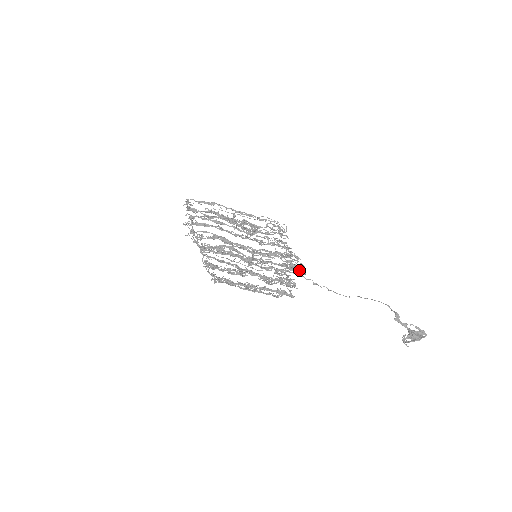
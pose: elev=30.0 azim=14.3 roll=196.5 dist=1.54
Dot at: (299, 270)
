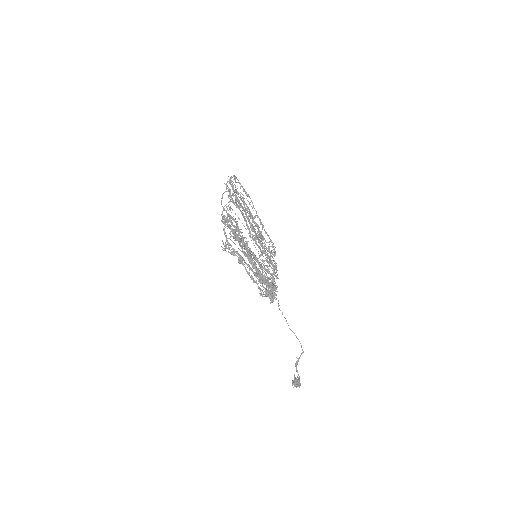
Dot at: occluded
